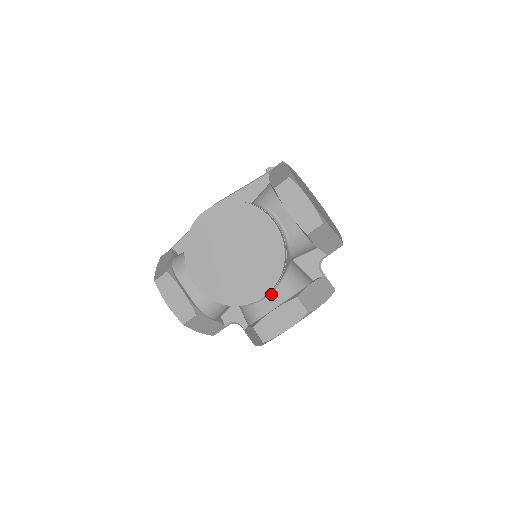
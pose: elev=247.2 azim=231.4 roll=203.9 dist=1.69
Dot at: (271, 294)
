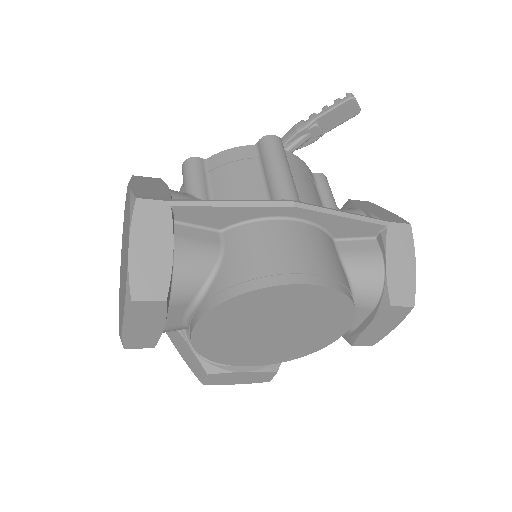
Dot at: occluded
